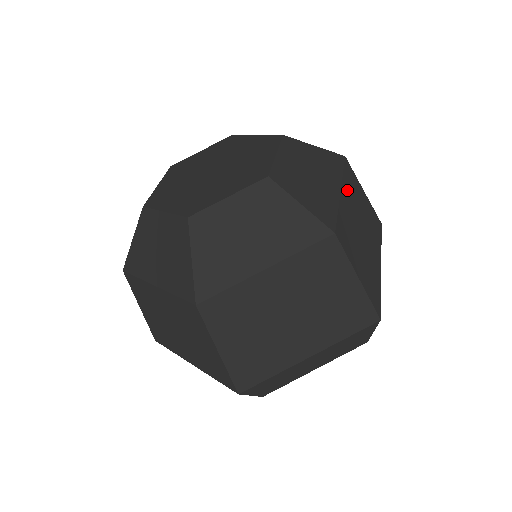
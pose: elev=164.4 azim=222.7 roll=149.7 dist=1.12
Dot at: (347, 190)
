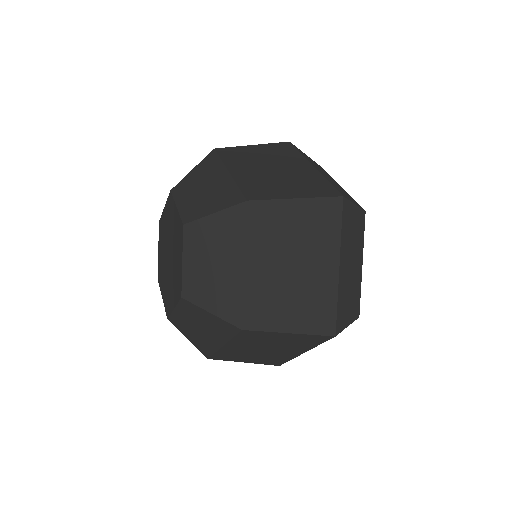
Dot at: (257, 248)
